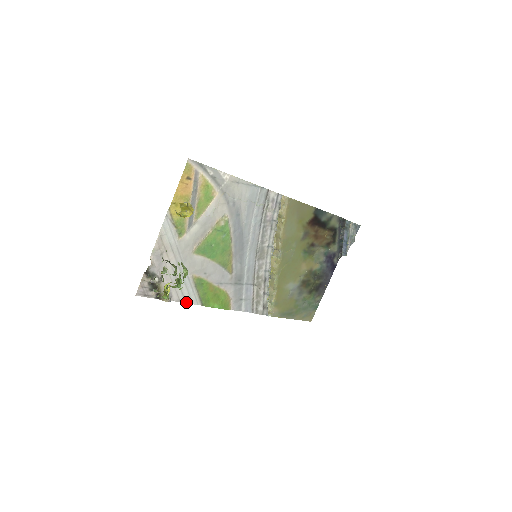
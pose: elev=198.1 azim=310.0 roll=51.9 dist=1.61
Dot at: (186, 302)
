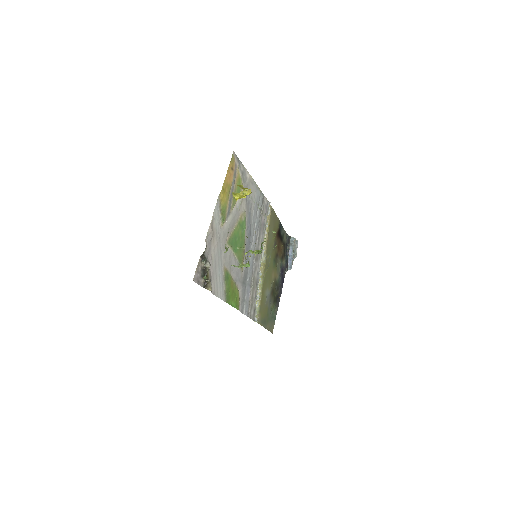
Dot at: (218, 296)
